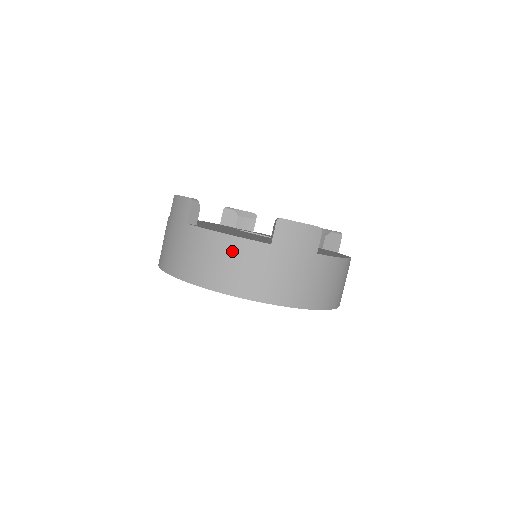
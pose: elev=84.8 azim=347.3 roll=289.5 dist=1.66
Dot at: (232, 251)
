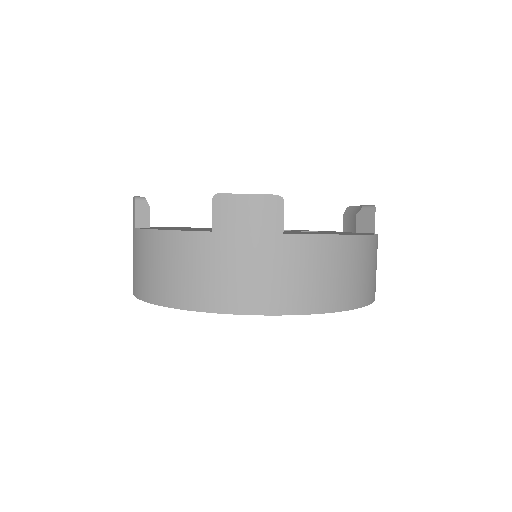
Dot at: (170, 250)
